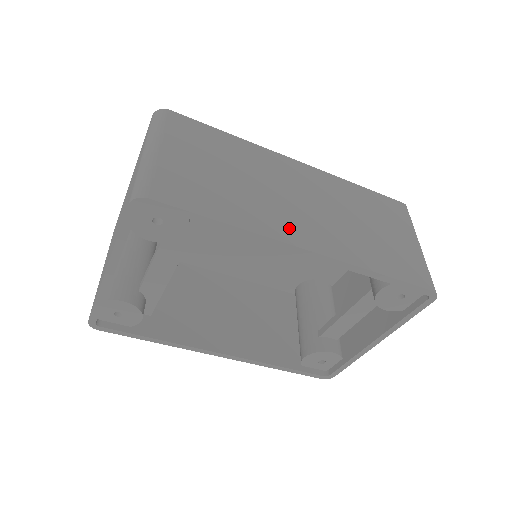
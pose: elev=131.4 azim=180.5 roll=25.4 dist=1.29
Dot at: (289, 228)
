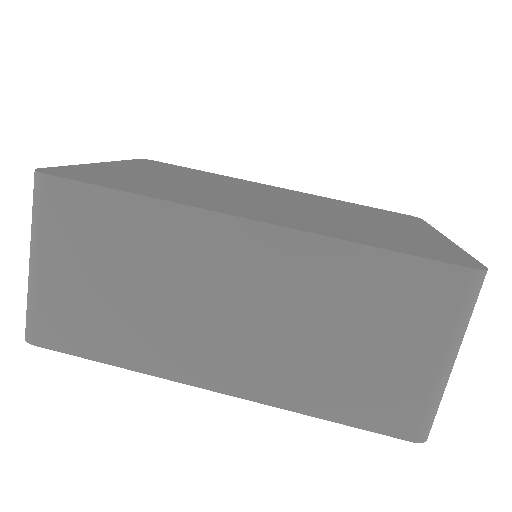
Dot at: (197, 362)
